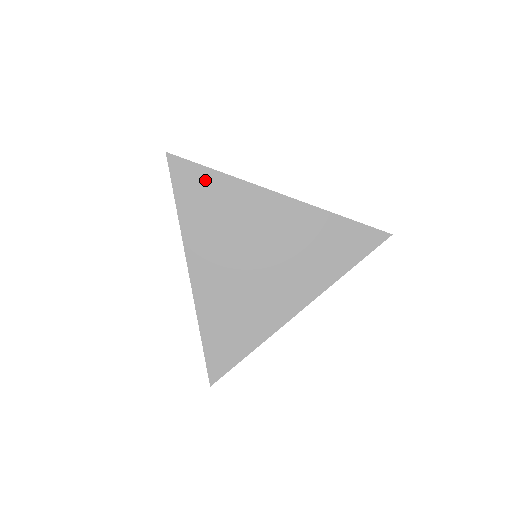
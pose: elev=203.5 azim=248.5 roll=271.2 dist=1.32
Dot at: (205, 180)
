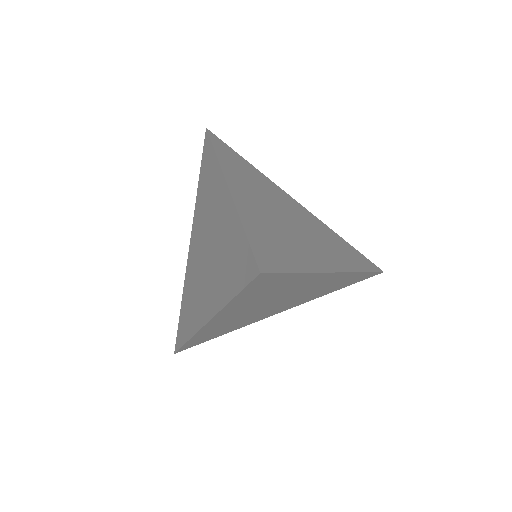
Dot at: (282, 280)
